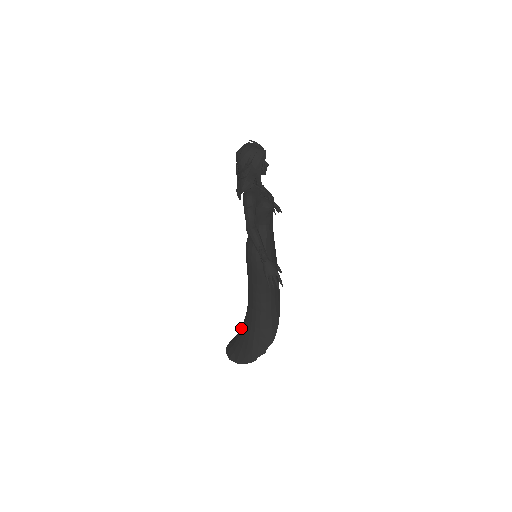
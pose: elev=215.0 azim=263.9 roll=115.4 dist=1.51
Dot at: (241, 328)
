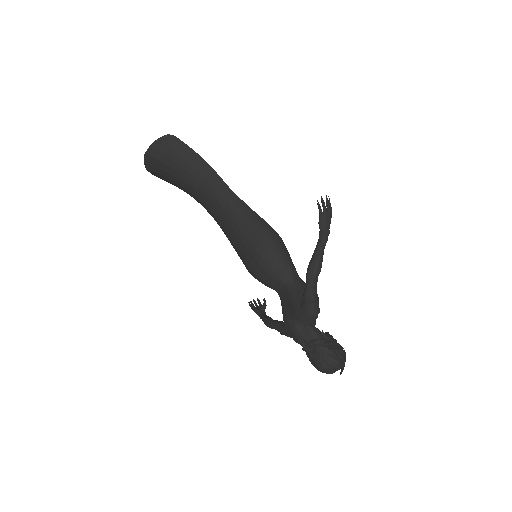
Dot at: (180, 177)
